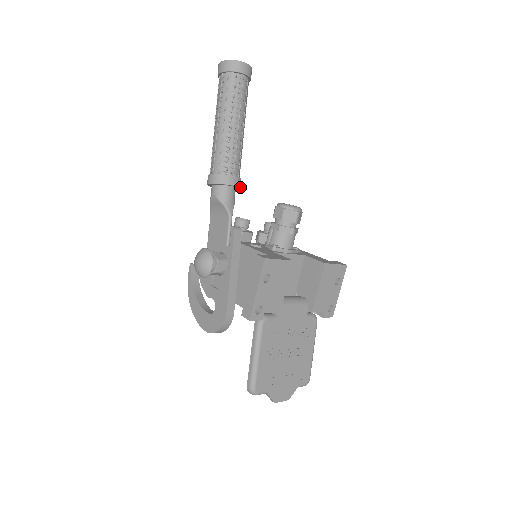
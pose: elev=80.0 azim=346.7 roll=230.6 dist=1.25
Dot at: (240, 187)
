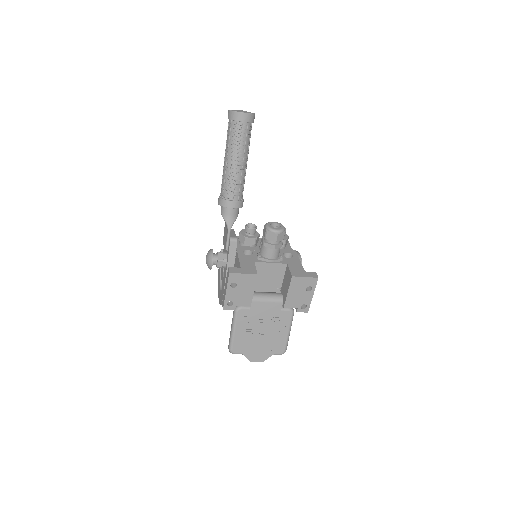
Dot at: occluded
